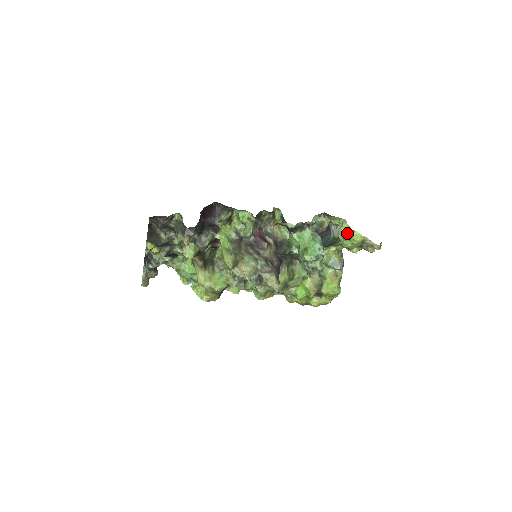
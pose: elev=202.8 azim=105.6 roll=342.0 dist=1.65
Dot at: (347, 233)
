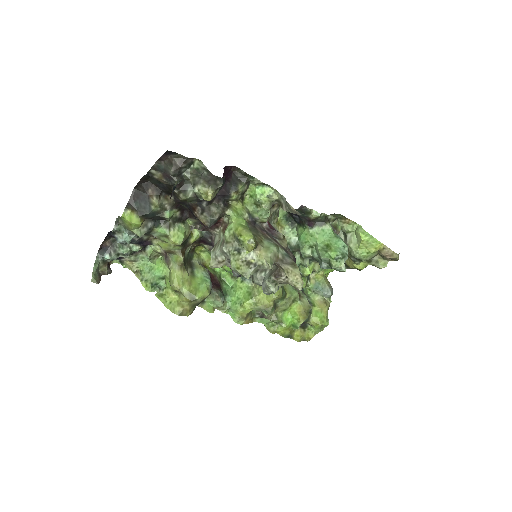
Dot at: (365, 238)
